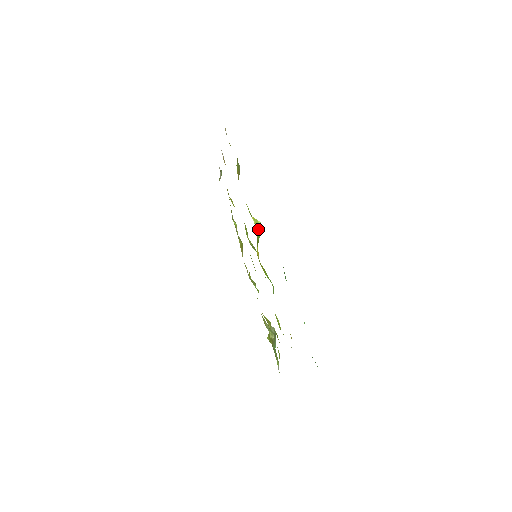
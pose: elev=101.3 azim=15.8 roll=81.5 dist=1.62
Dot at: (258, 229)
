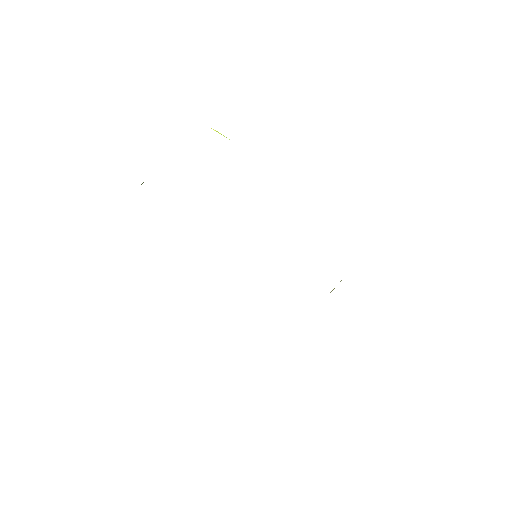
Dot at: occluded
